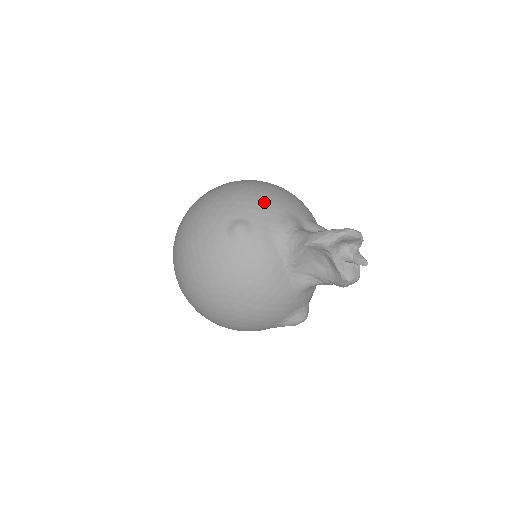
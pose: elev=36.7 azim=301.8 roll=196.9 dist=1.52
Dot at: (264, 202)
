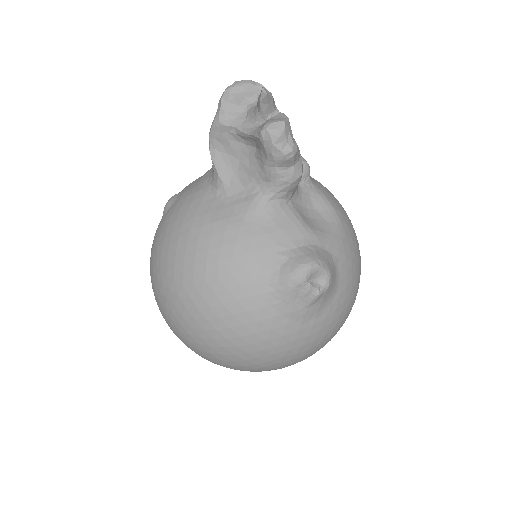
Dot at: occluded
